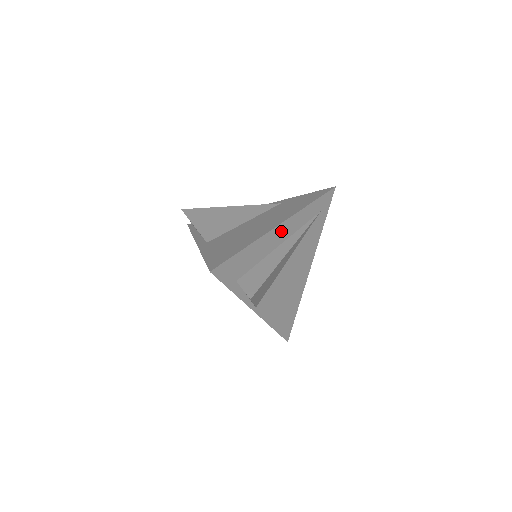
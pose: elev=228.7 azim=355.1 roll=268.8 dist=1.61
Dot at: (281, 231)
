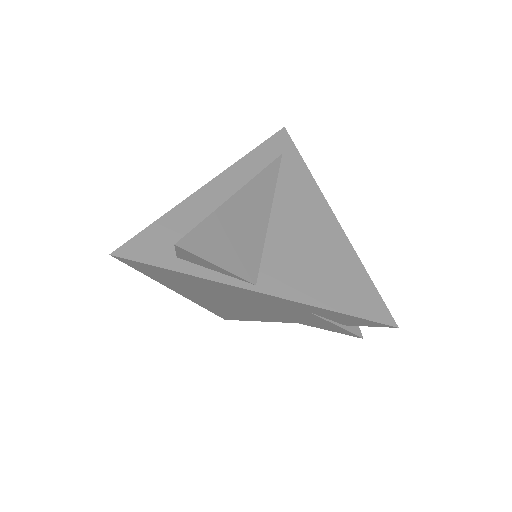
Dot at: (221, 187)
